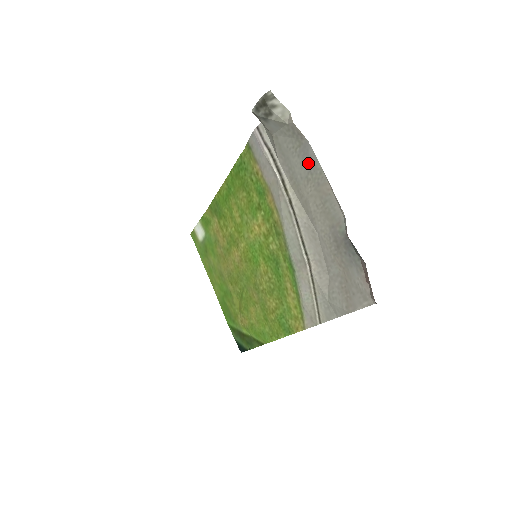
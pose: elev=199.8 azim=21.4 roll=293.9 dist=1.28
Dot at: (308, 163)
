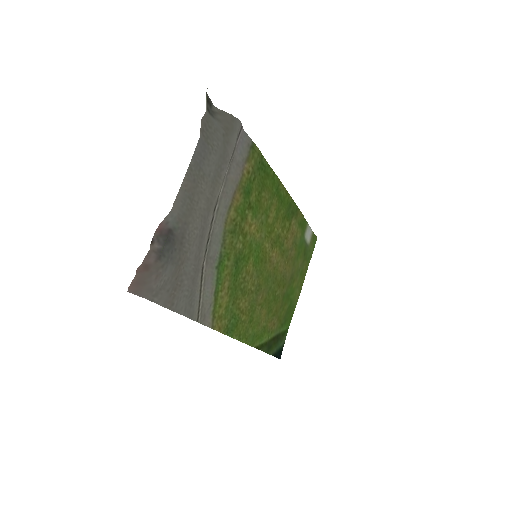
Dot at: (201, 160)
